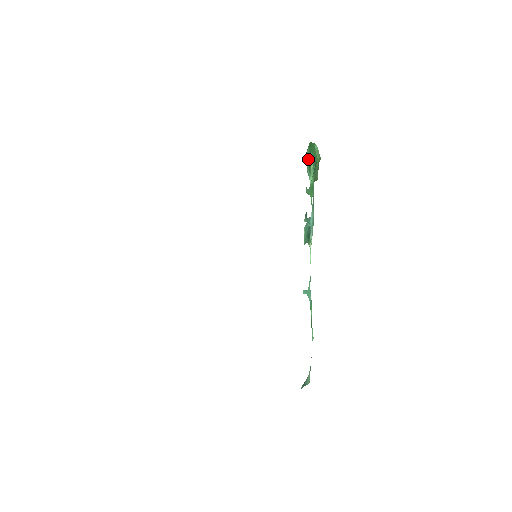
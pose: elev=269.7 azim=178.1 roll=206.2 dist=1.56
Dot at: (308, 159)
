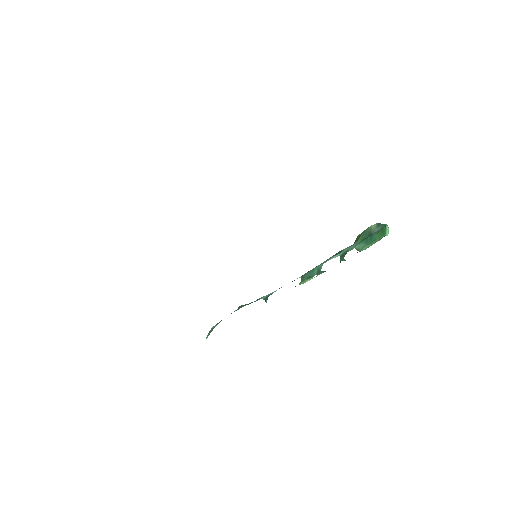
Dot at: (370, 242)
